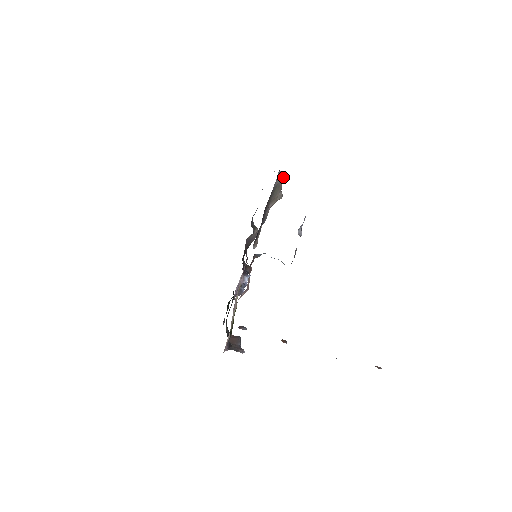
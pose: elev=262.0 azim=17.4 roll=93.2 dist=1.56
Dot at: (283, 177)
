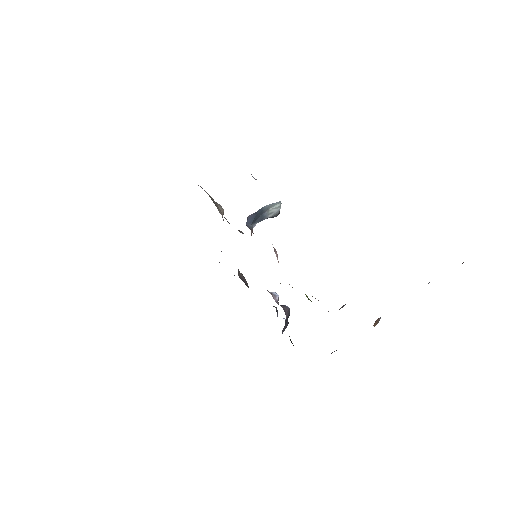
Dot at: occluded
